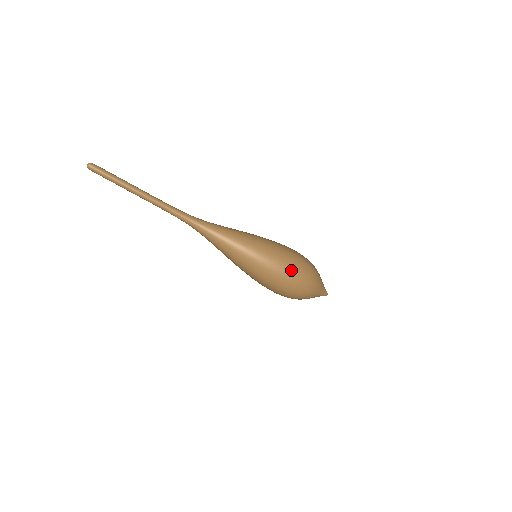
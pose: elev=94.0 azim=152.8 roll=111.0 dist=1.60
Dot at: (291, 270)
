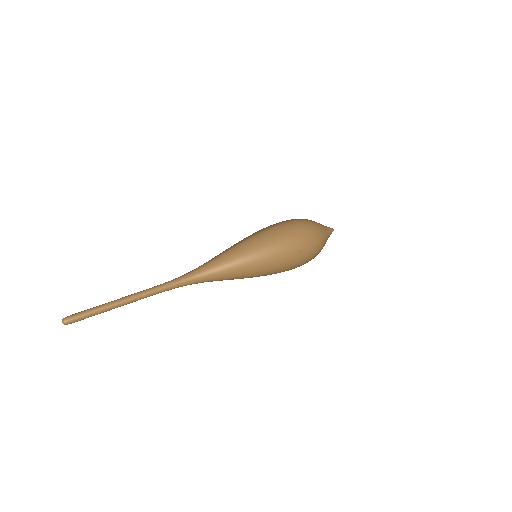
Dot at: (296, 250)
